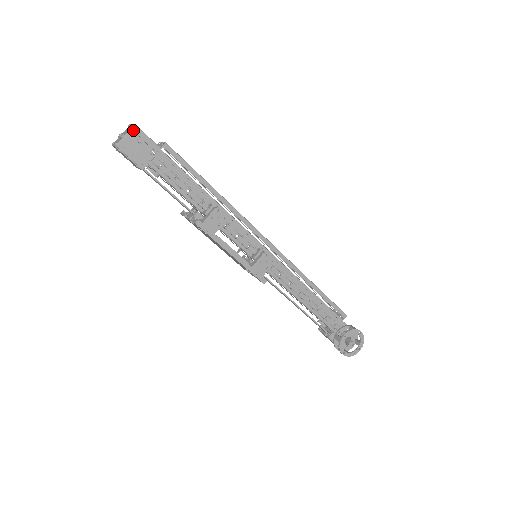
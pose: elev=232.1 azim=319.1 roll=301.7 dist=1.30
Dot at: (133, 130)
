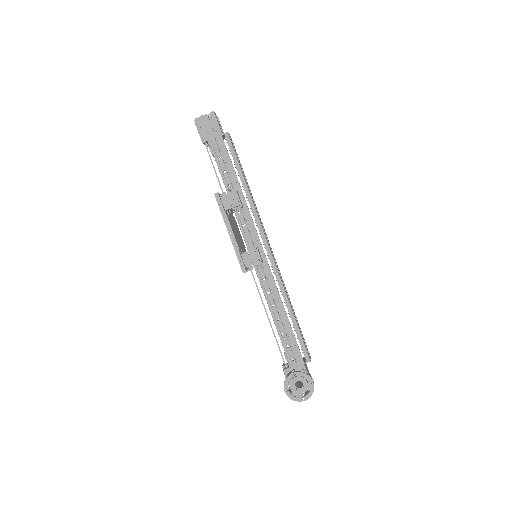
Dot at: (211, 114)
